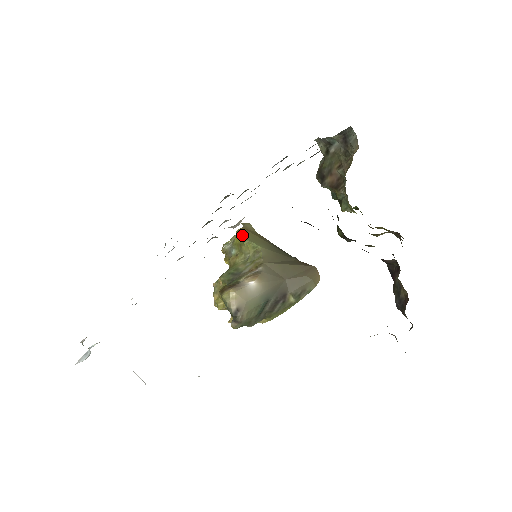
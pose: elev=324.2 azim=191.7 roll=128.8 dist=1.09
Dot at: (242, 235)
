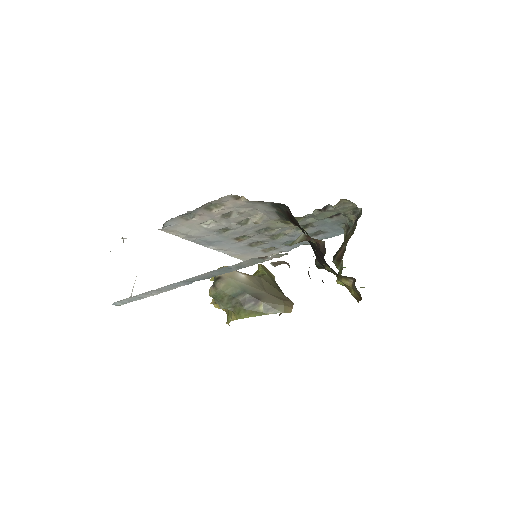
Dot at: (262, 266)
